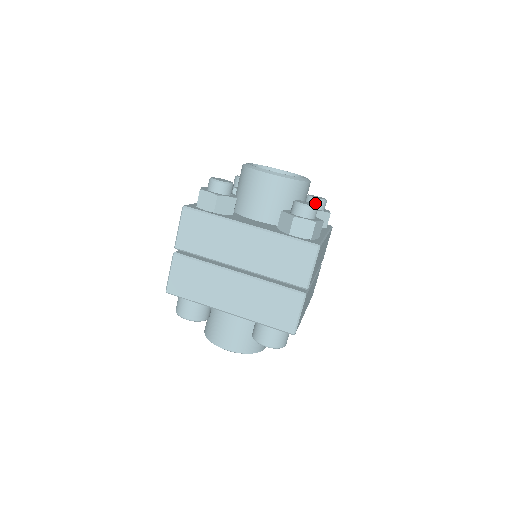
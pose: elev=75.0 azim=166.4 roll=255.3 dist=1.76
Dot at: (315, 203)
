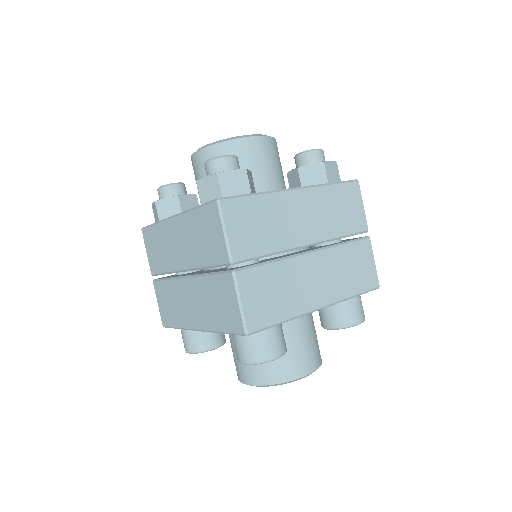
Dot at: occluded
